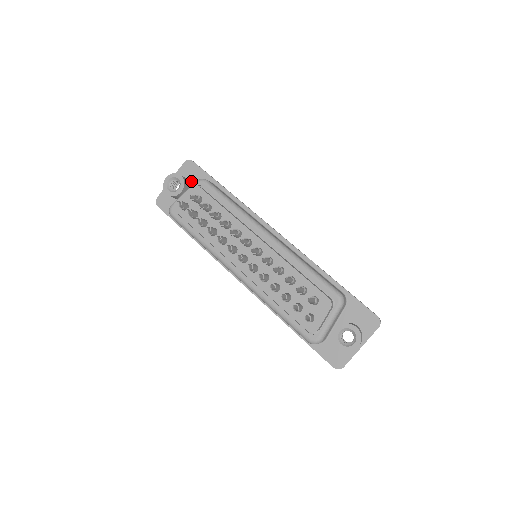
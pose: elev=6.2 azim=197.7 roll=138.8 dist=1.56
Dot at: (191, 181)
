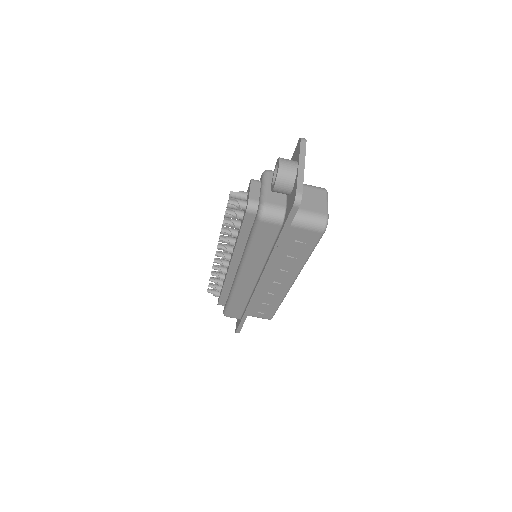
Dot at: occluded
